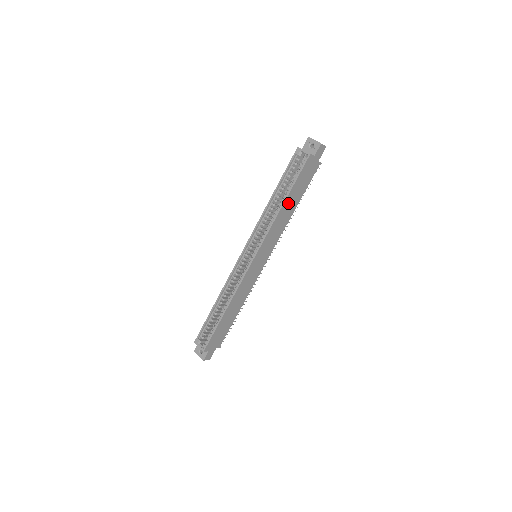
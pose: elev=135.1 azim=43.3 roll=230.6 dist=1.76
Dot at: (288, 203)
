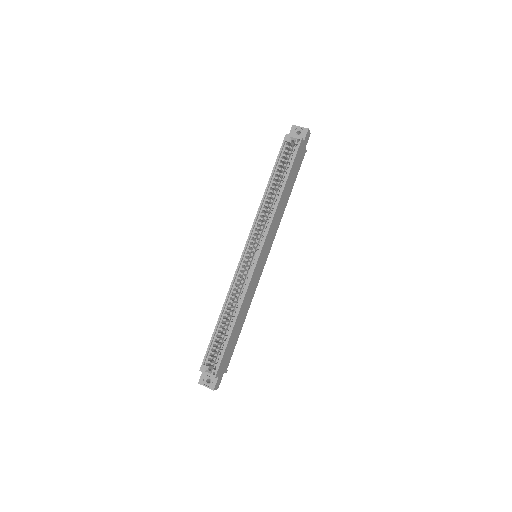
Dot at: (285, 192)
